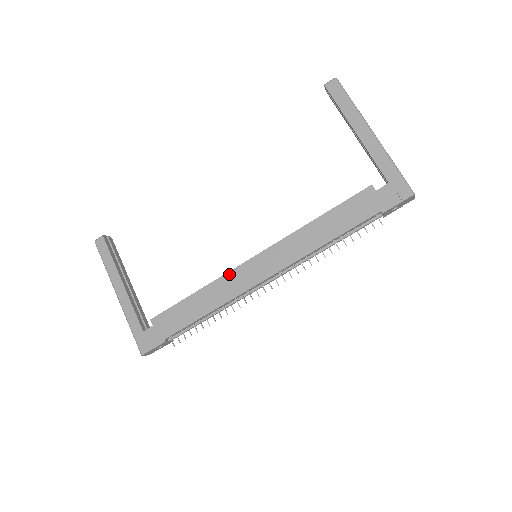
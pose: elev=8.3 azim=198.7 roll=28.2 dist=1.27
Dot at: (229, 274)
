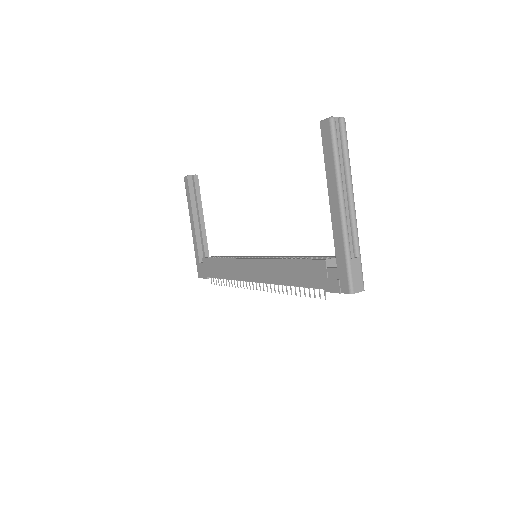
Dot at: (237, 260)
